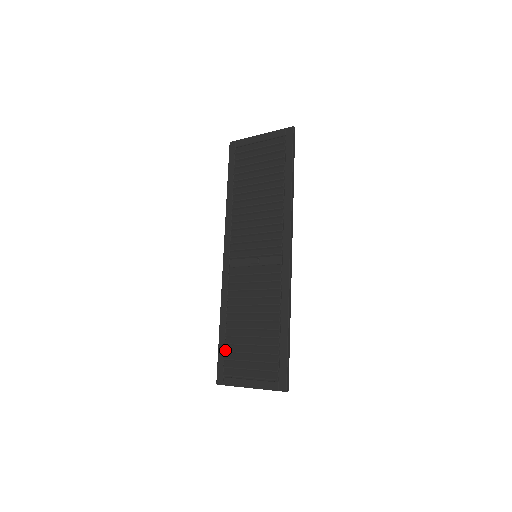
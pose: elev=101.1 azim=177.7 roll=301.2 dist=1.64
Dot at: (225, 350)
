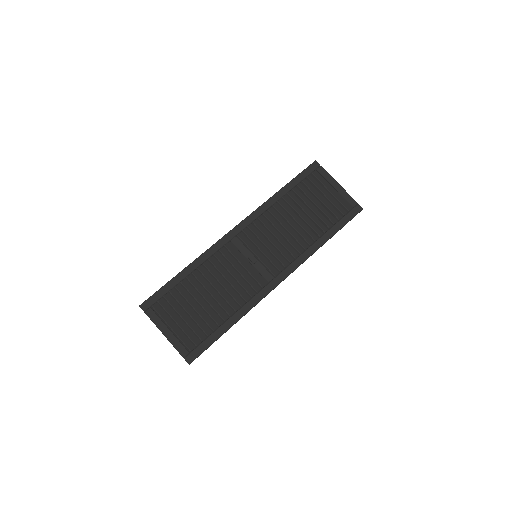
Dot at: (171, 291)
